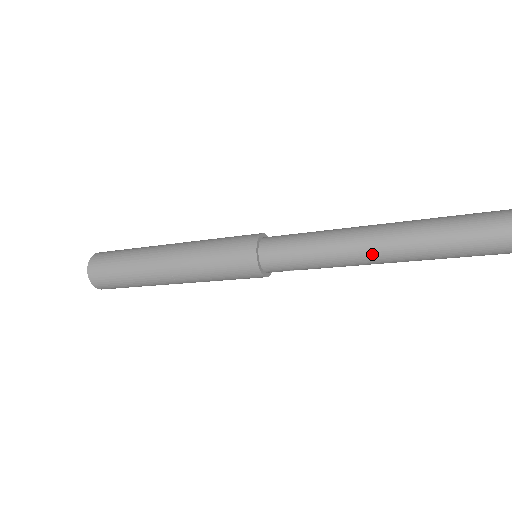
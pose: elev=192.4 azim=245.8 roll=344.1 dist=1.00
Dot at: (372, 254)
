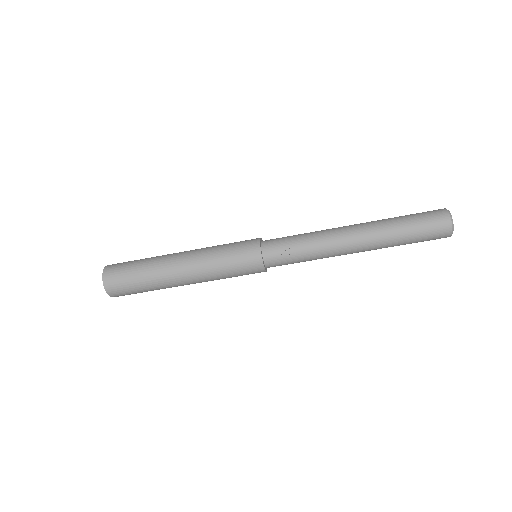
Dot at: (345, 228)
